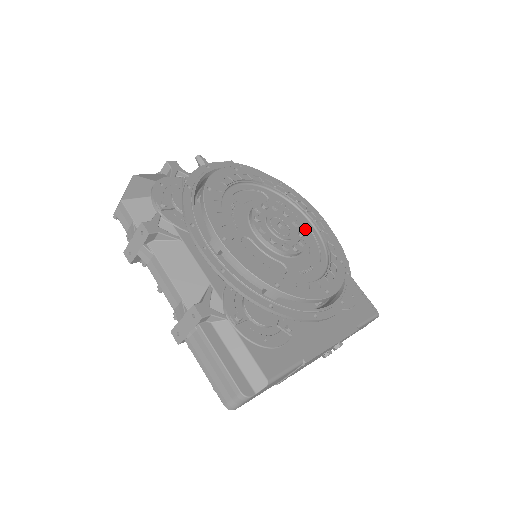
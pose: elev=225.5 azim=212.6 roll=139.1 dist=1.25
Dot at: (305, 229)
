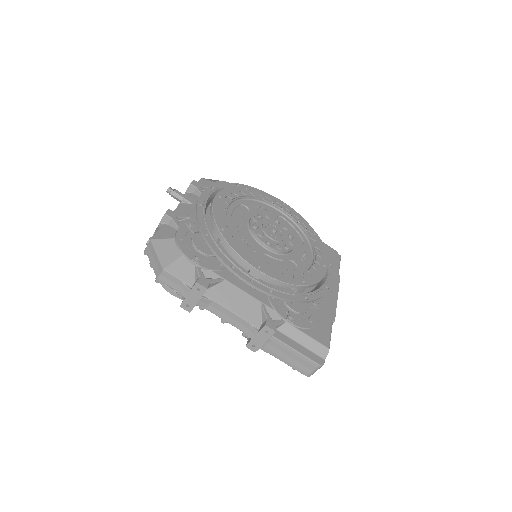
Dot at: (280, 219)
